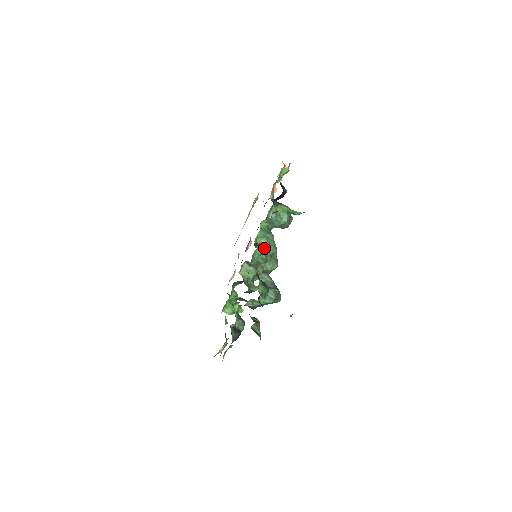
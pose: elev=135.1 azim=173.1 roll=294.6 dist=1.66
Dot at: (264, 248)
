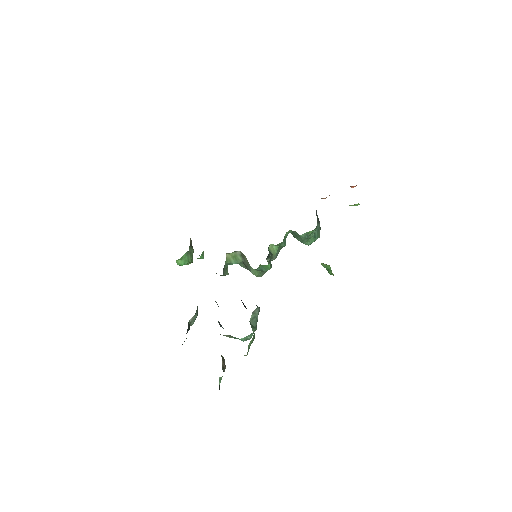
Dot at: (271, 259)
